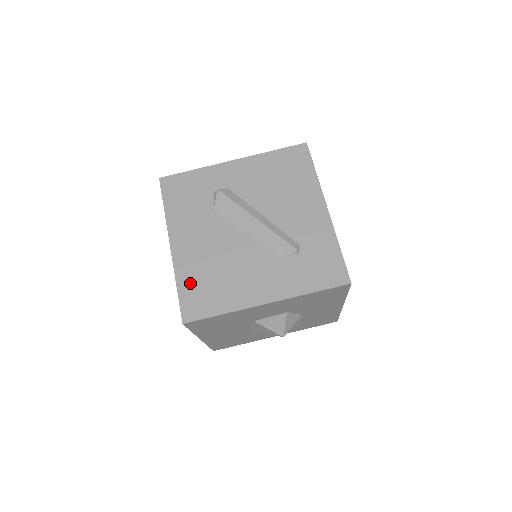
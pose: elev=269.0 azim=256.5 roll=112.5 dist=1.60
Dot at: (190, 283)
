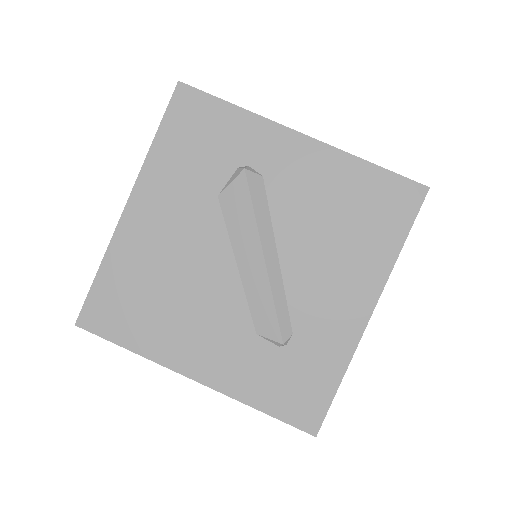
Dot at: (118, 278)
